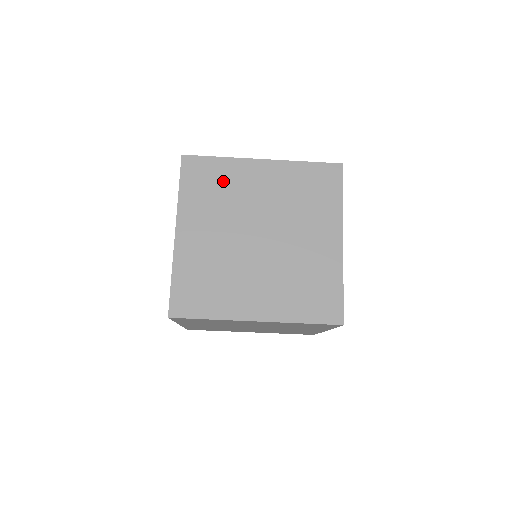
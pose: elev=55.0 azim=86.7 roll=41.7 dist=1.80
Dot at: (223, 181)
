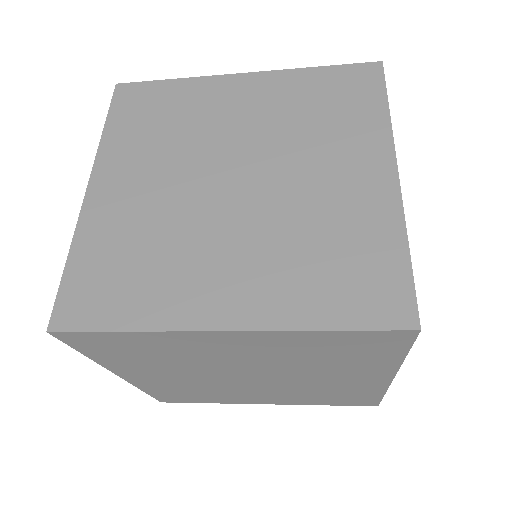
Dot at: (156, 350)
